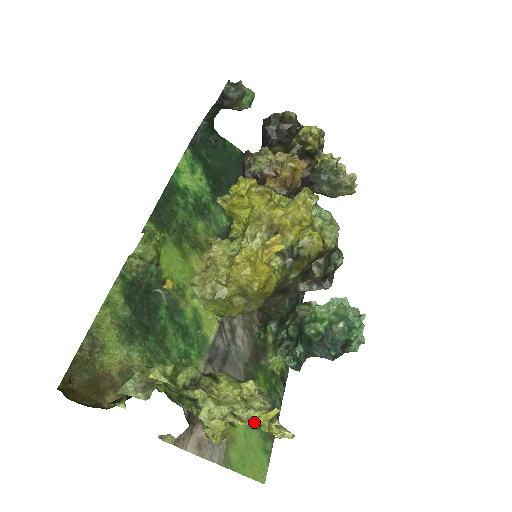
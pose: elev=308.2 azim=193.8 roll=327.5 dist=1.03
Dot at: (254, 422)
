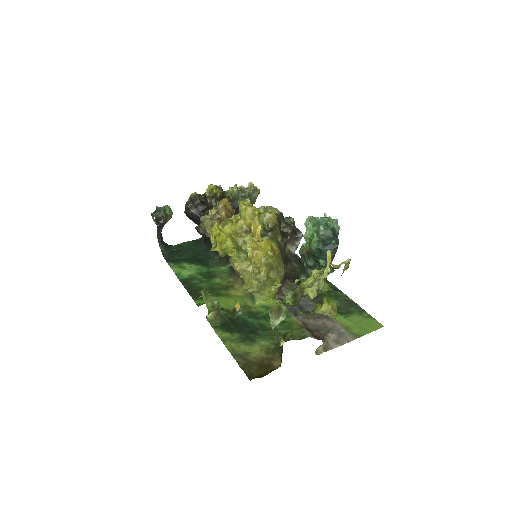
Dot at: (328, 266)
